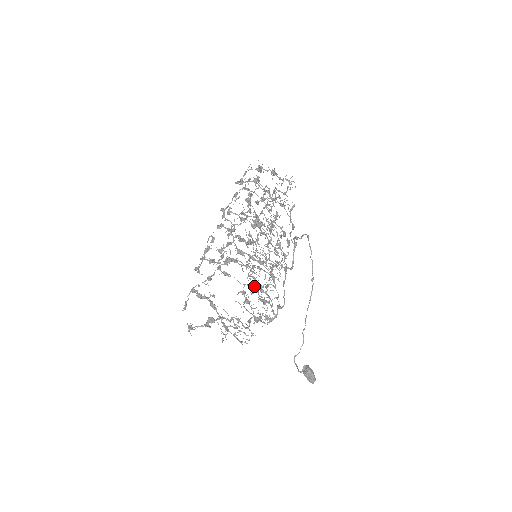
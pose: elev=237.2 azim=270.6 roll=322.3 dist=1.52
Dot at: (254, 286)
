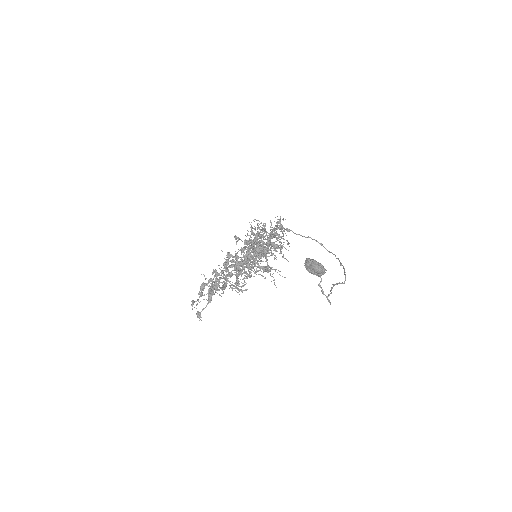
Dot at: occluded
